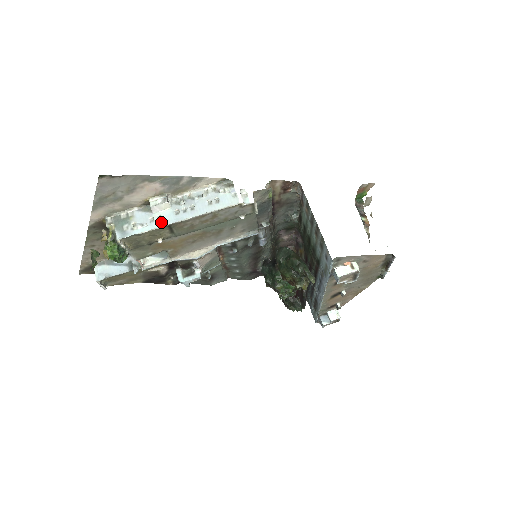
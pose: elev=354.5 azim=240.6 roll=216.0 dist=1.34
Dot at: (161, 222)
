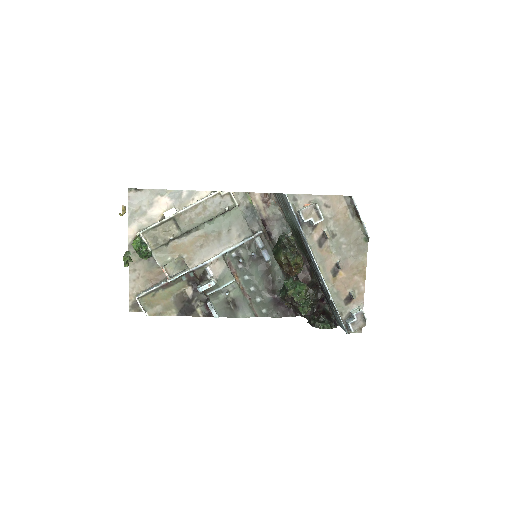
Dot at: (168, 217)
